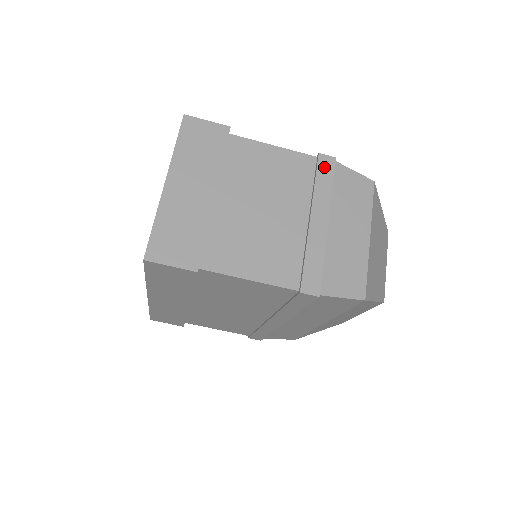
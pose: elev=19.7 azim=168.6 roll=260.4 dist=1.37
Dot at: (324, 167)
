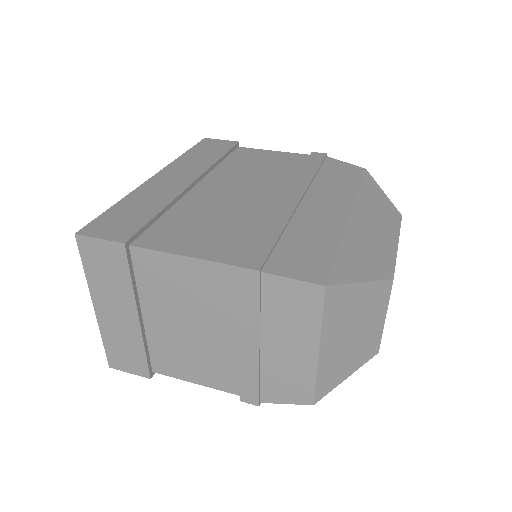
Dot at: (245, 284)
